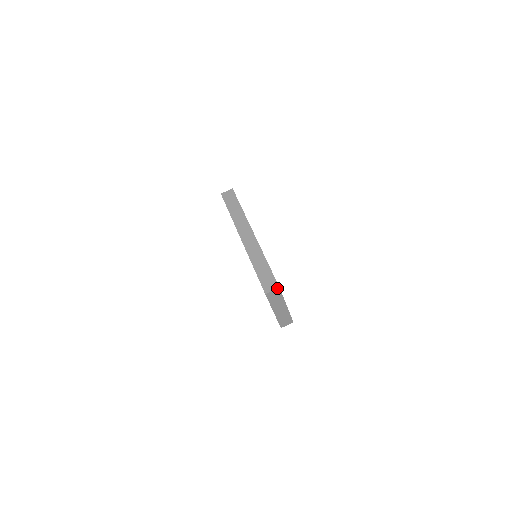
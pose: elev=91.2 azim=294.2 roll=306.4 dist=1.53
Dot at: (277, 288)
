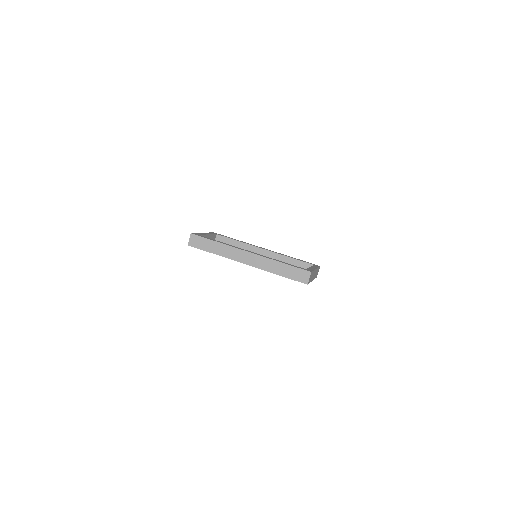
Dot at: (310, 274)
